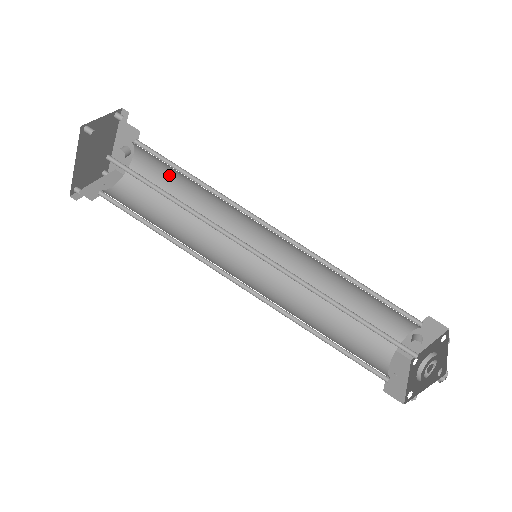
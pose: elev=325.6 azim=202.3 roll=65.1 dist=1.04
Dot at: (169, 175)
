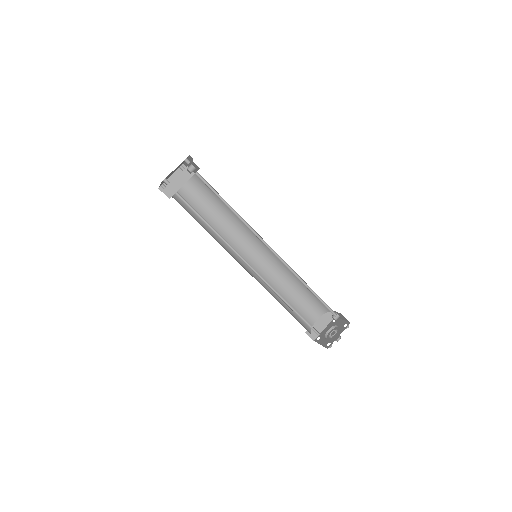
Dot at: occluded
